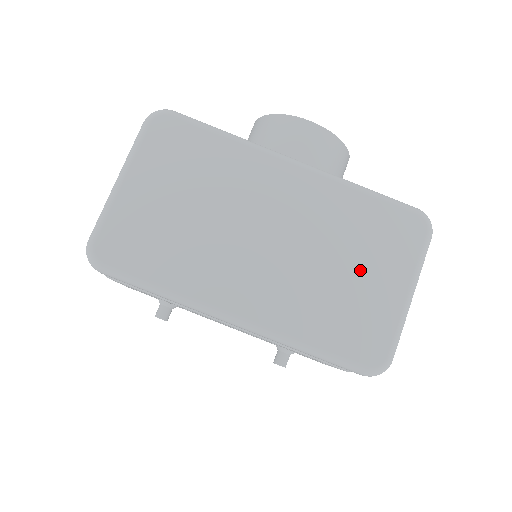
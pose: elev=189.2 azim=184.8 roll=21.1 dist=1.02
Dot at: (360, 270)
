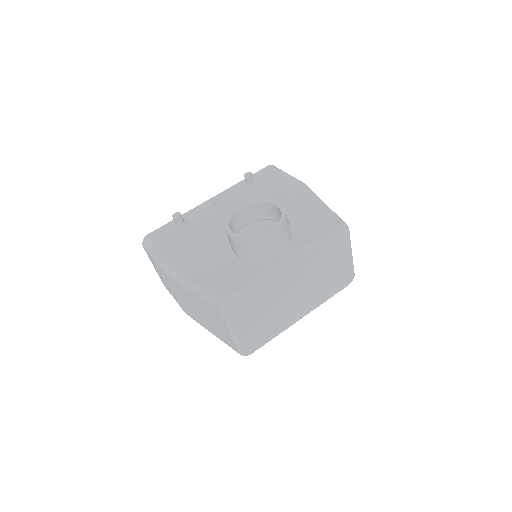
Dot at: (332, 266)
